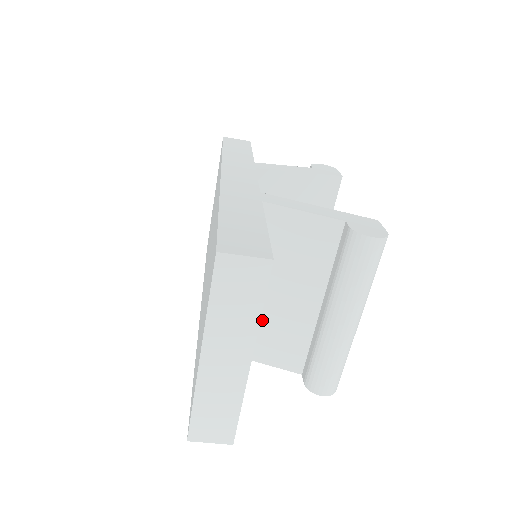
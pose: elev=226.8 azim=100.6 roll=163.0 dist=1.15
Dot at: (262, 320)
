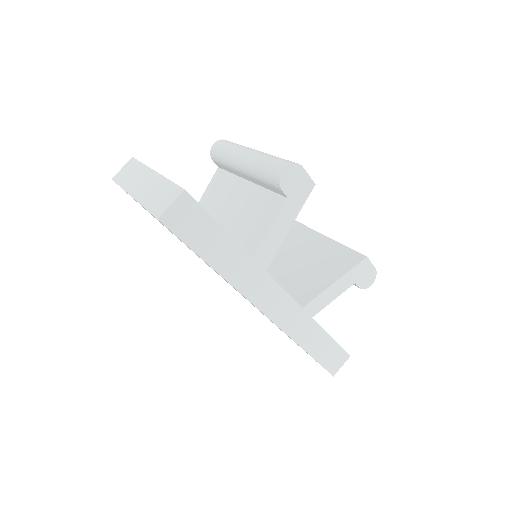
Dot at: (241, 226)
